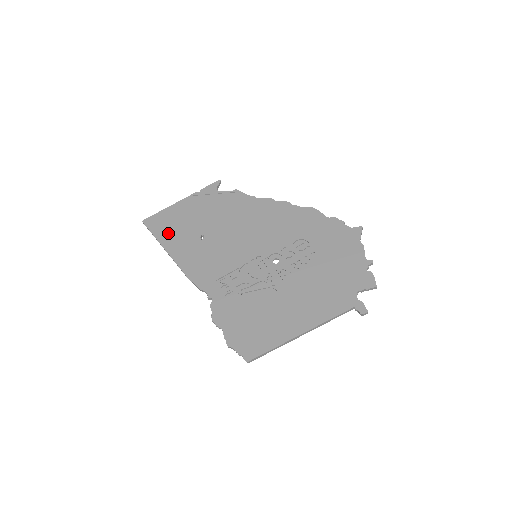
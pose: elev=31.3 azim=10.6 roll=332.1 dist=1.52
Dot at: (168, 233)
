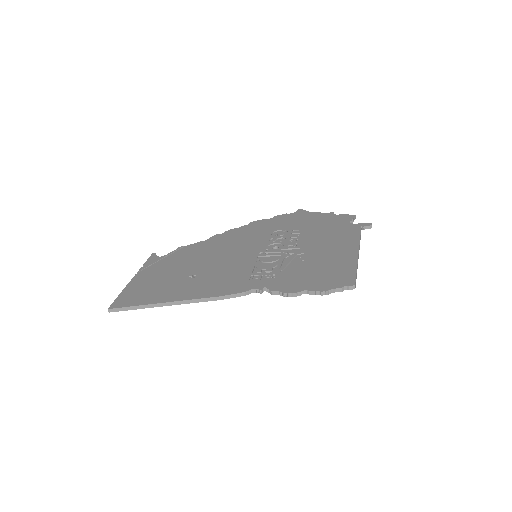
Dot at: (153, 295)
